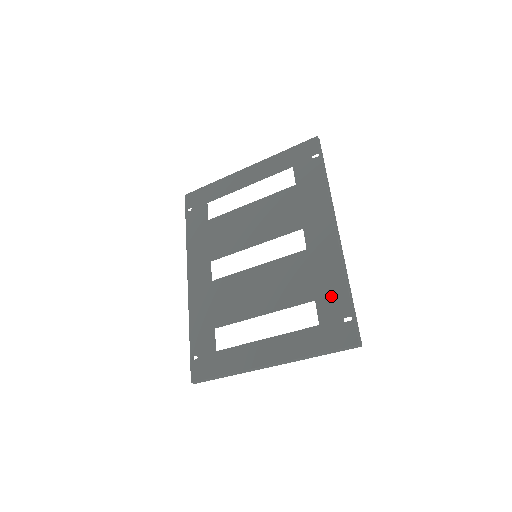
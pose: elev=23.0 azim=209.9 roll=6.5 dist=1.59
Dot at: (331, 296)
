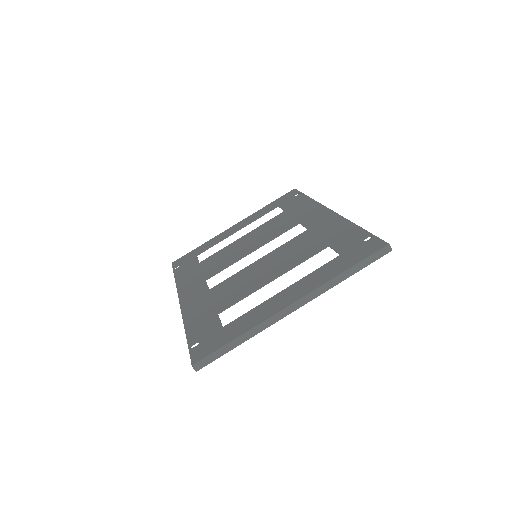
Dot at: (344, 236)
